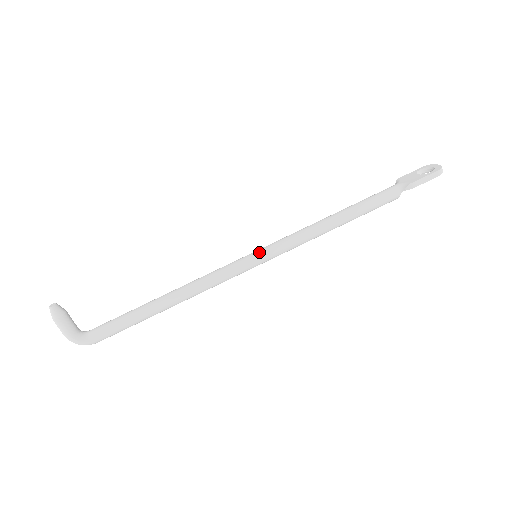
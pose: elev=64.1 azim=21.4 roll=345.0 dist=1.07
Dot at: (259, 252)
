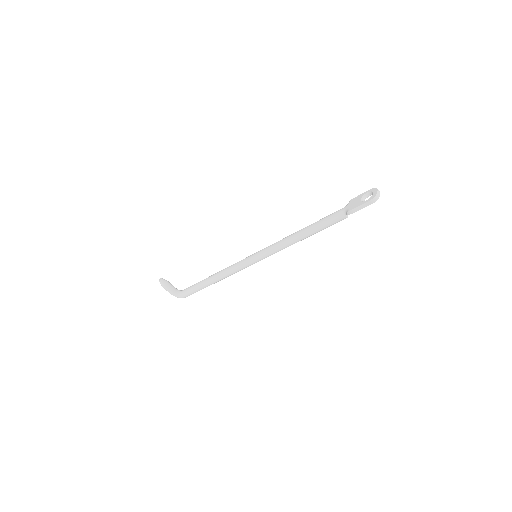
Dot at: (256, 255)
